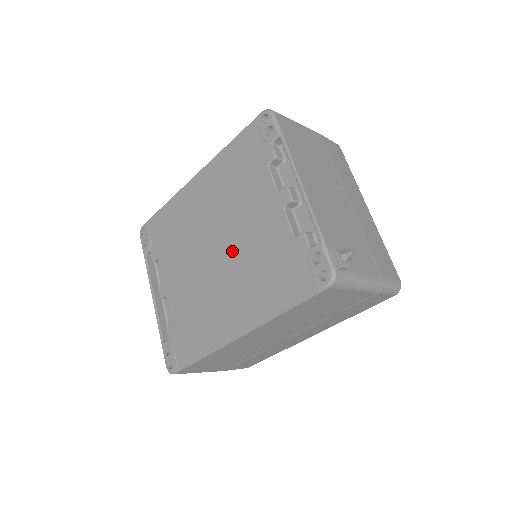
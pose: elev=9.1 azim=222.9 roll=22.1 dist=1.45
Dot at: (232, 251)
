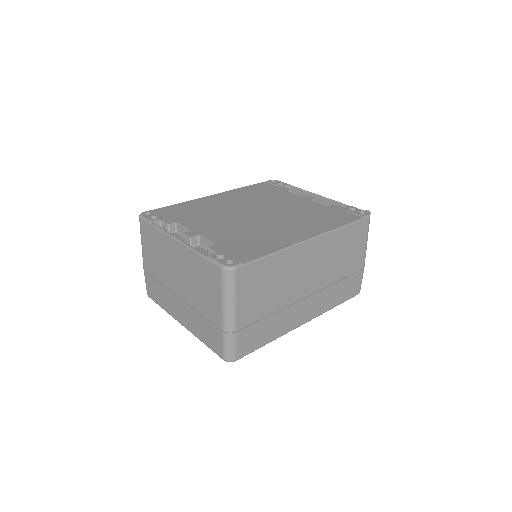
Dot at: (276, 213)
